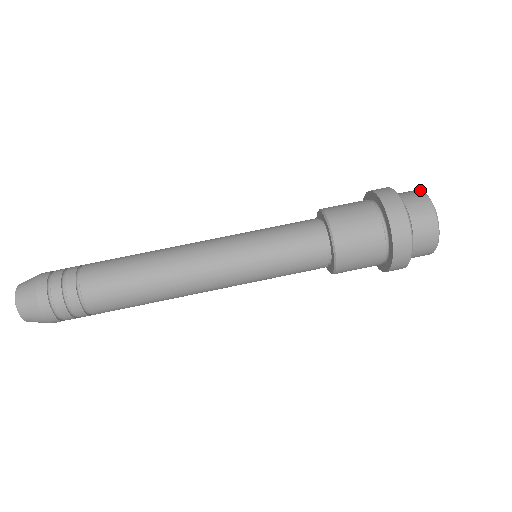
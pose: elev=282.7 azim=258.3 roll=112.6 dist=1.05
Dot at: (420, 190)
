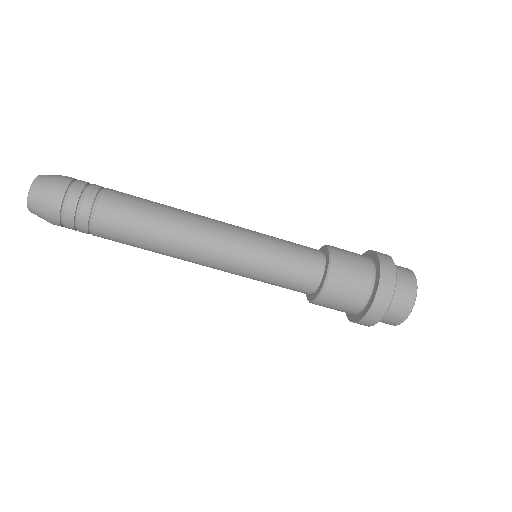
Dot at: (415, 298)
